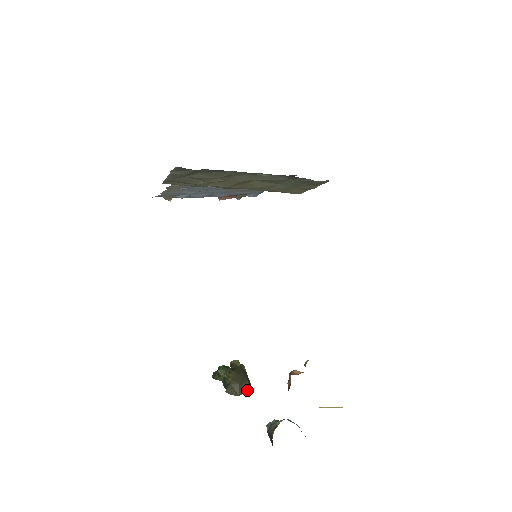
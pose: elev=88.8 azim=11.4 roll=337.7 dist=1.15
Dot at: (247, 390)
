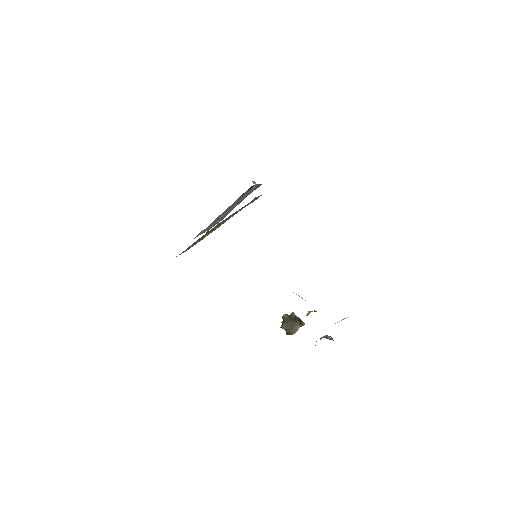
Dot at: (299, 327)
